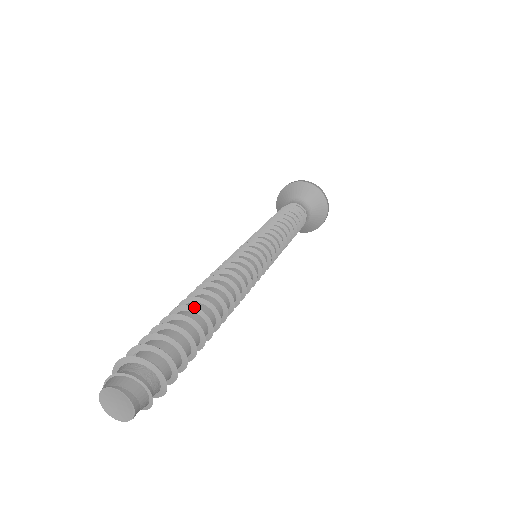
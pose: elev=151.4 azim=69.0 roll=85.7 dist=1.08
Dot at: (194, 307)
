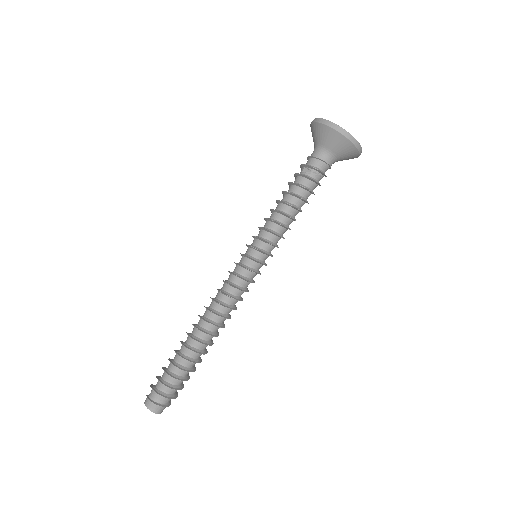
Dot at: (184, 346)
